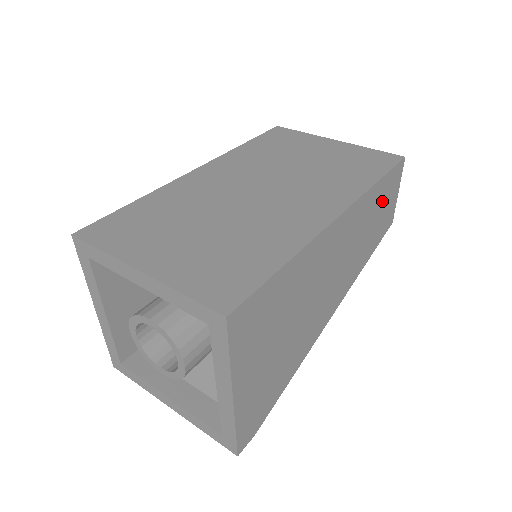
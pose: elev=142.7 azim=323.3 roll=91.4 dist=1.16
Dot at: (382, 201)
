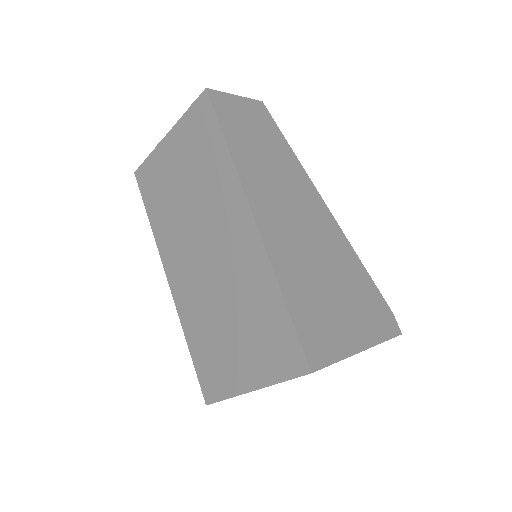
Dot at: (244, 131)
